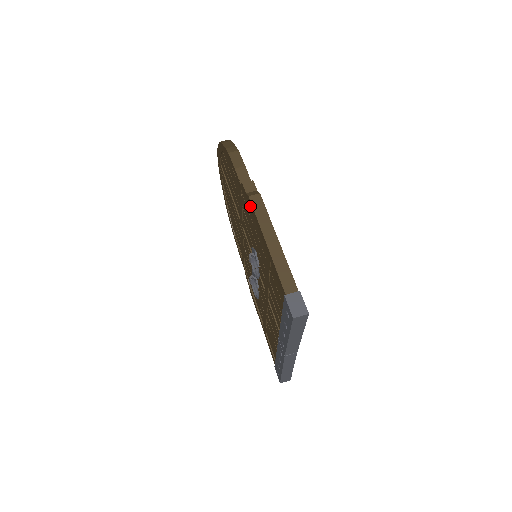
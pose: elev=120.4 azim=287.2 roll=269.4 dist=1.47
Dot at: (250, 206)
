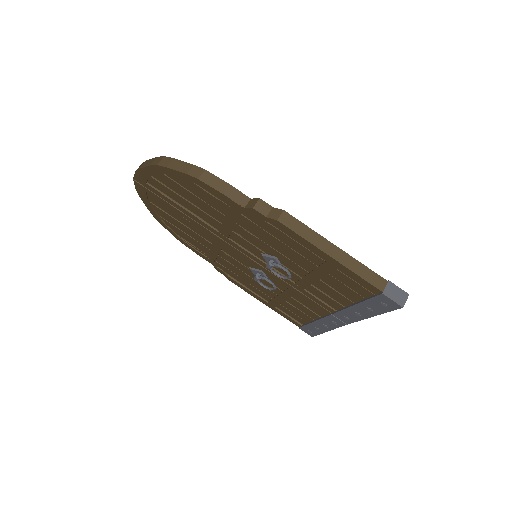
Dot at: (280, 228)
